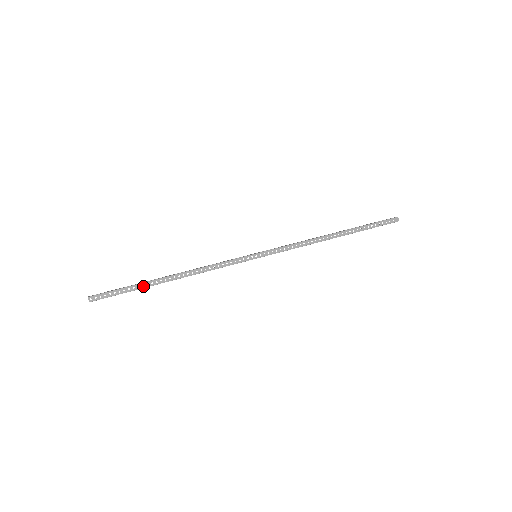
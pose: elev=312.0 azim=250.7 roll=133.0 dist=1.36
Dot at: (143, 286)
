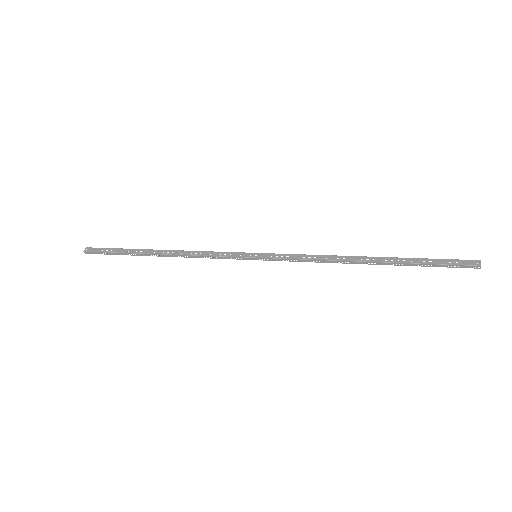
Dot at: (132, 251)
